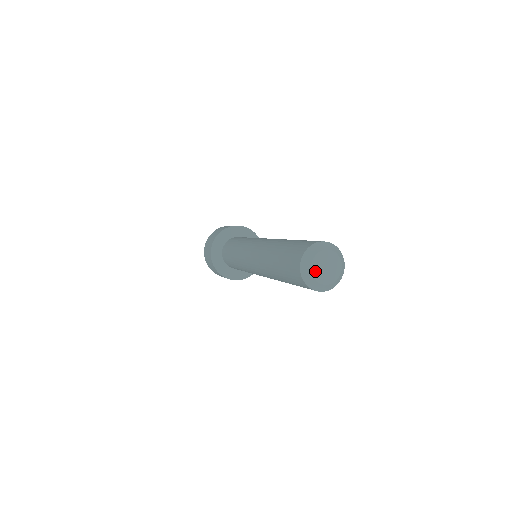
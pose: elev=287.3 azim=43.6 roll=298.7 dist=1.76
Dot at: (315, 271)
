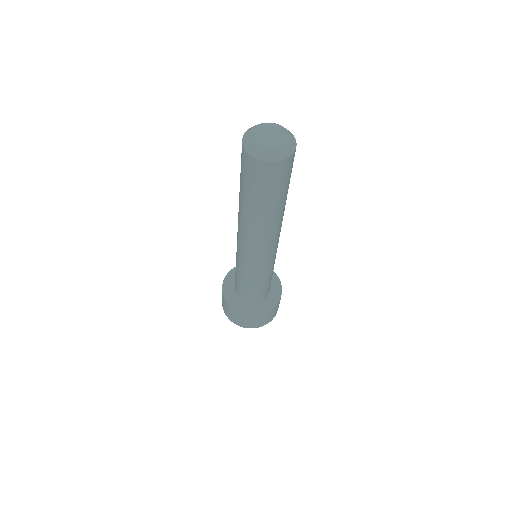
Dot at: (261, 143)
